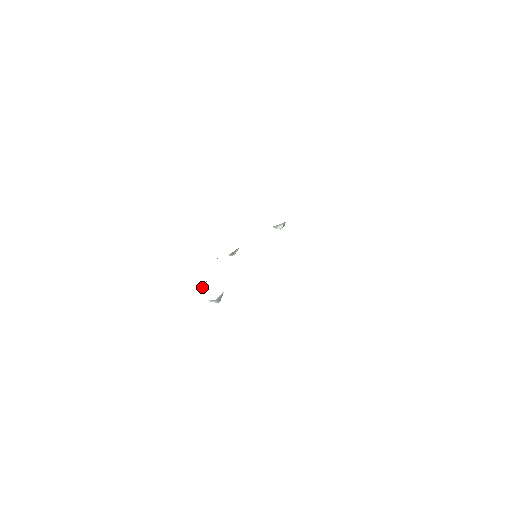
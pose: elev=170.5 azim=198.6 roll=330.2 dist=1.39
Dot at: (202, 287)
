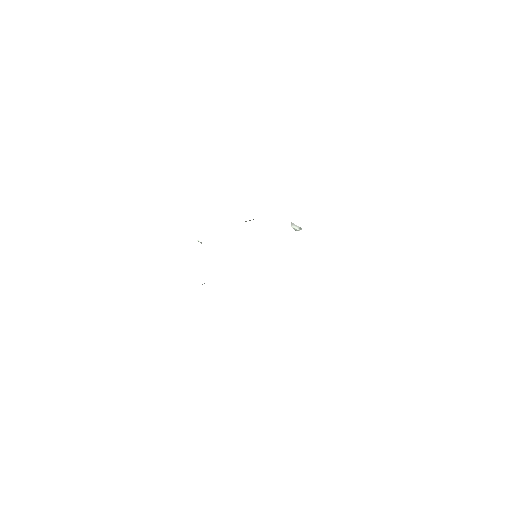
Dot at: occluded
